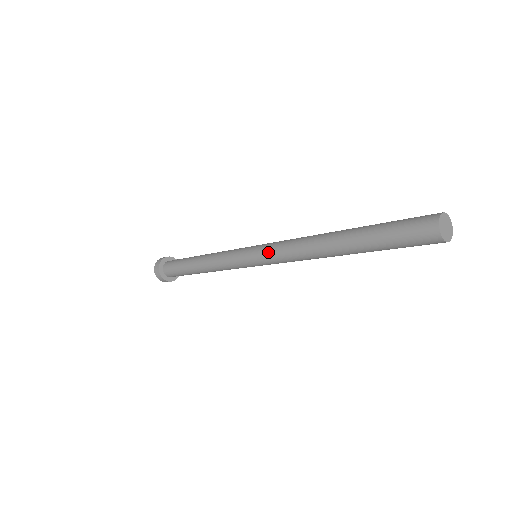
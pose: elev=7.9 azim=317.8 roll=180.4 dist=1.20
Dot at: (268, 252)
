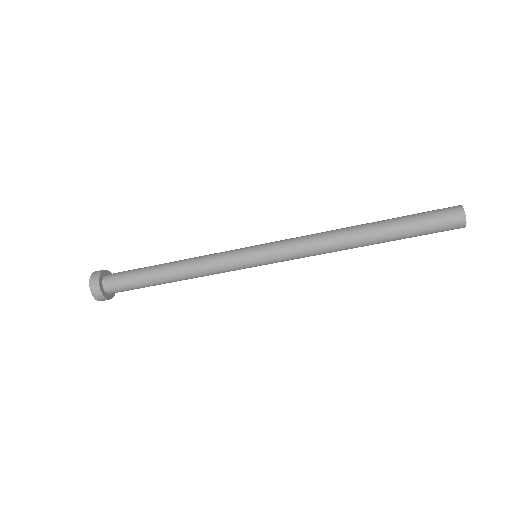
Dot at: (282, 241)
